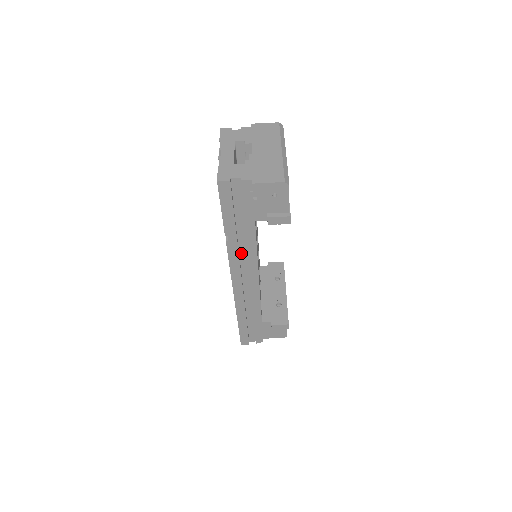
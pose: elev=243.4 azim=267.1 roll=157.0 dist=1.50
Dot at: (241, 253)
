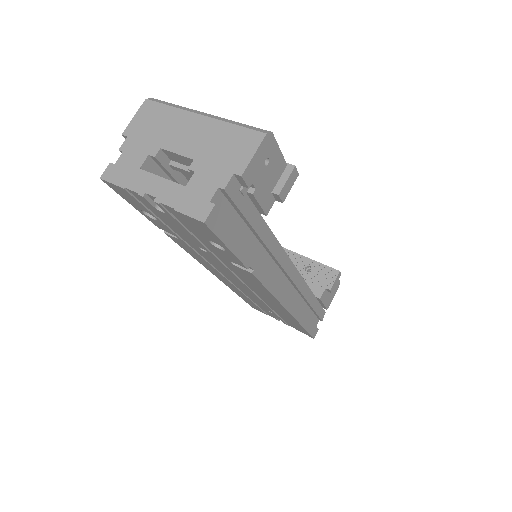
Dot at: (267, 266)
